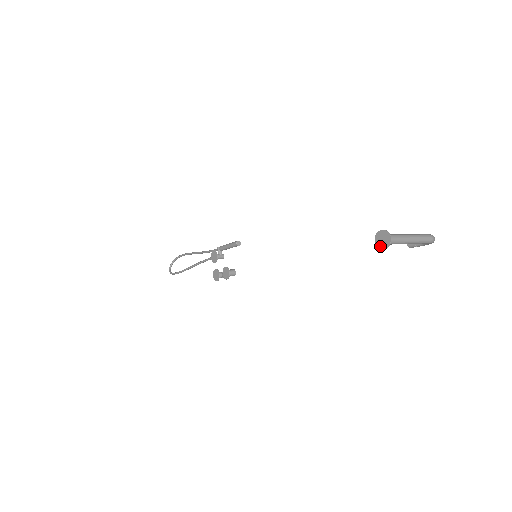
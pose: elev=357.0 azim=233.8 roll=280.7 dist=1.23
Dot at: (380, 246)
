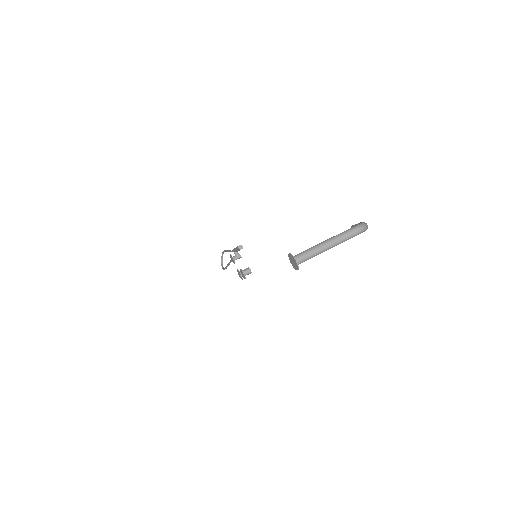
Dot at: (294, 267)
